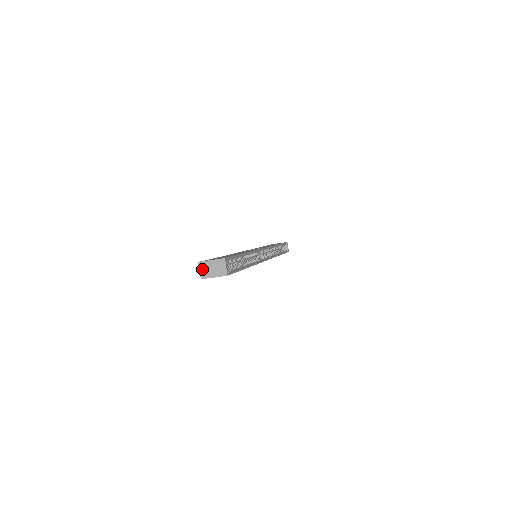
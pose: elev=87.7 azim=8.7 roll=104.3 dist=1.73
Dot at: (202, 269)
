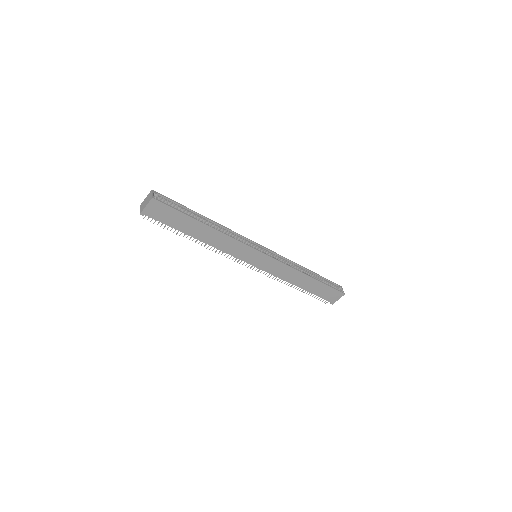
Dot at: (141, 208)
